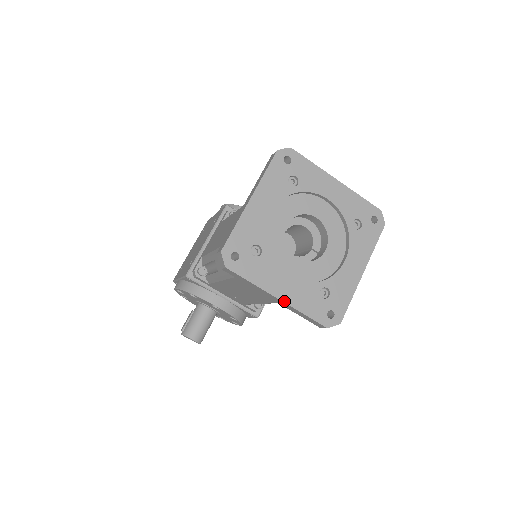
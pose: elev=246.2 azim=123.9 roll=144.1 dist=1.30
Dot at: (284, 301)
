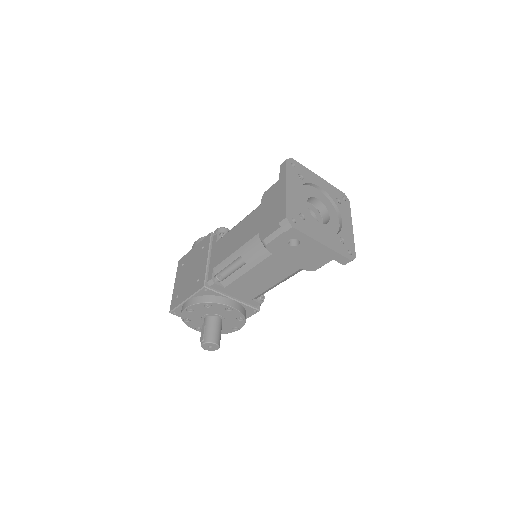
Dot at: (327, 246)
